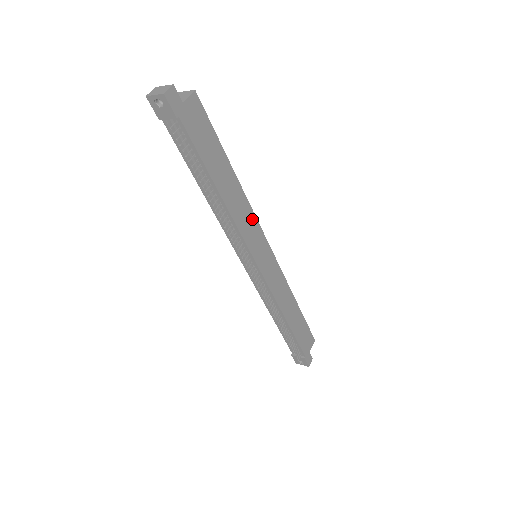
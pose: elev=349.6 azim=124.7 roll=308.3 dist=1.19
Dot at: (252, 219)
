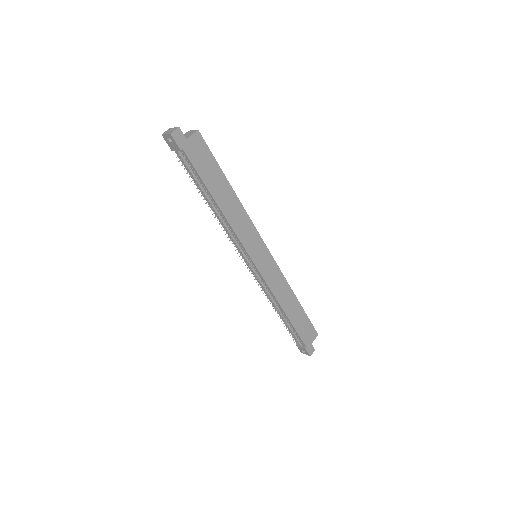
Dot at: (250, 226)
